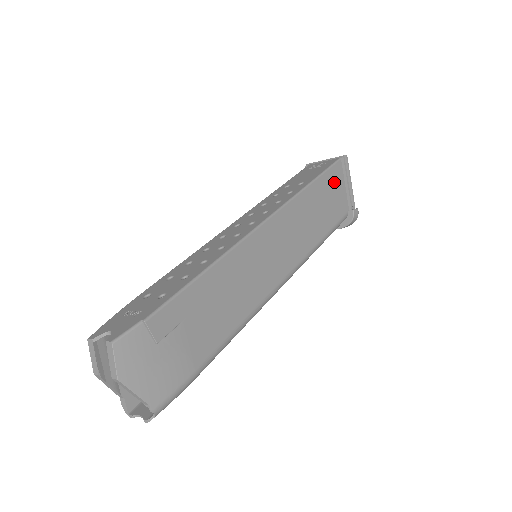
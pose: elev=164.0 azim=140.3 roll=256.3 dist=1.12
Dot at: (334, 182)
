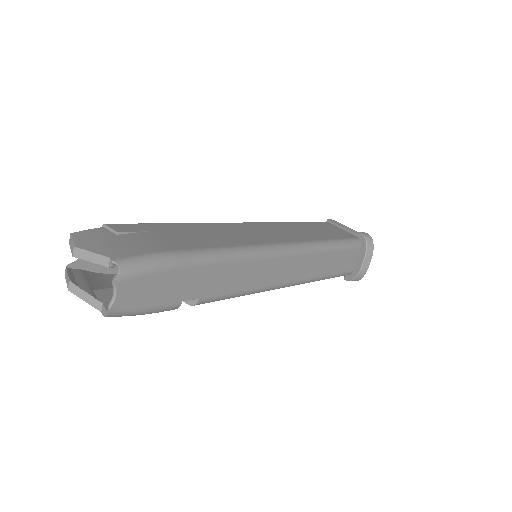
Dot at: (325, 226)
